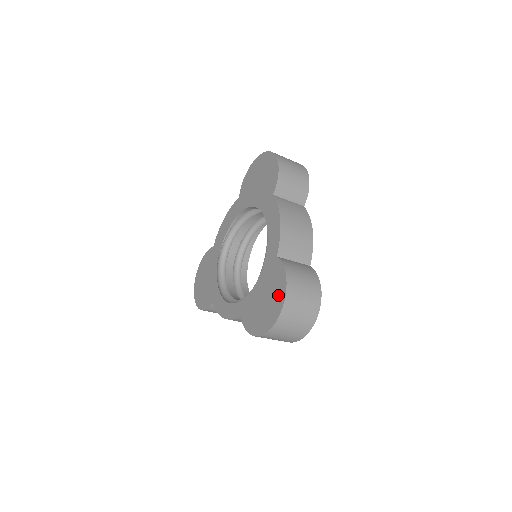
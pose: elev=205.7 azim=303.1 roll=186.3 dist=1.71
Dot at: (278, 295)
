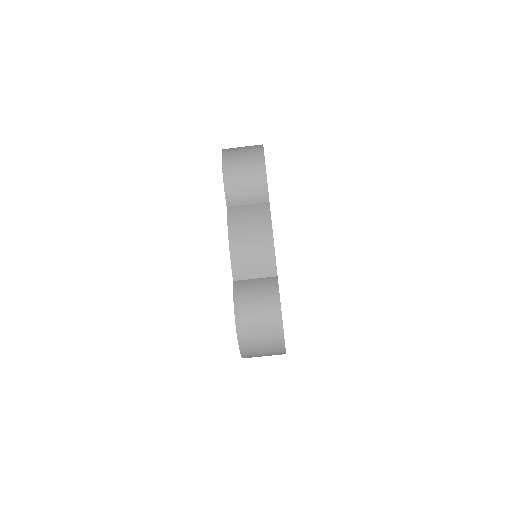
Dot at: occluded
